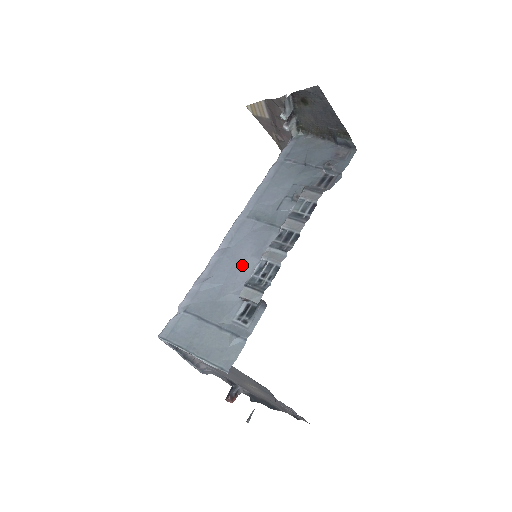
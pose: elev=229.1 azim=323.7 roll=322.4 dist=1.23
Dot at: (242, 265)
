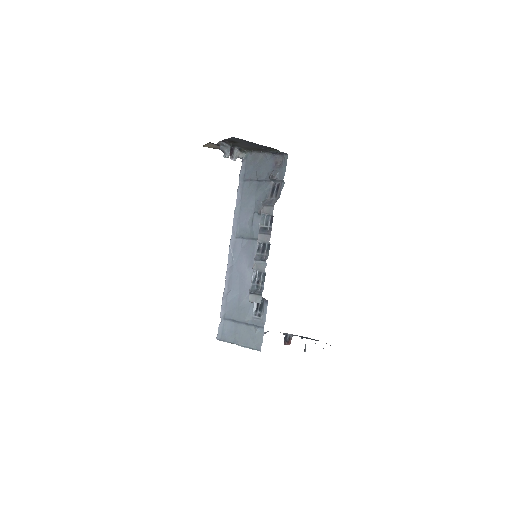
Dot at: (245, 276)
